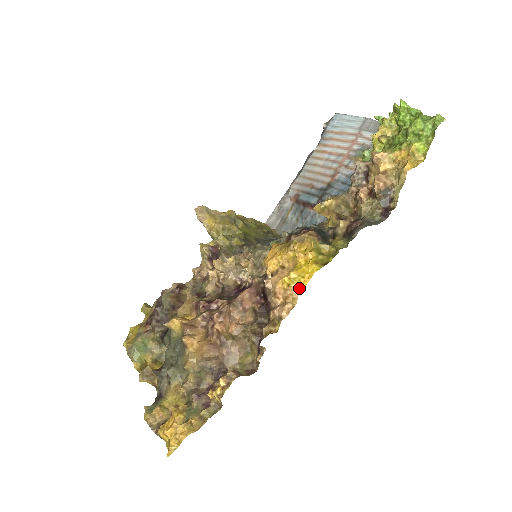
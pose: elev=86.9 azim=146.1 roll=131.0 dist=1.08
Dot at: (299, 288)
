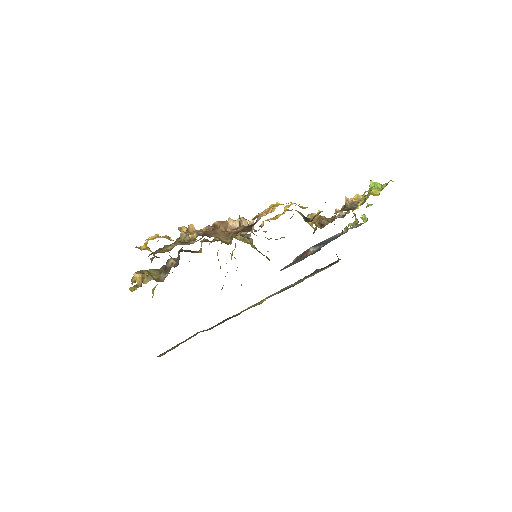
Dot at: occluded
